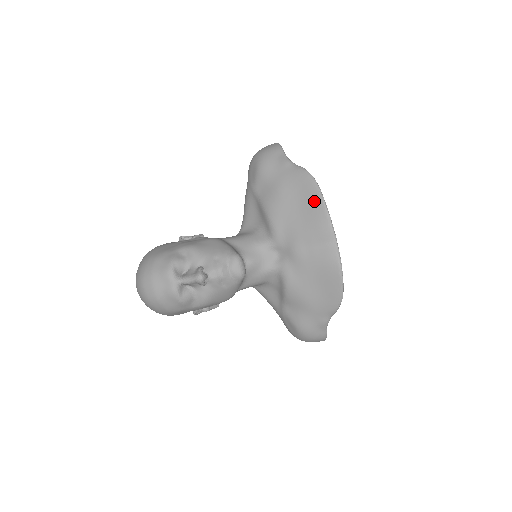
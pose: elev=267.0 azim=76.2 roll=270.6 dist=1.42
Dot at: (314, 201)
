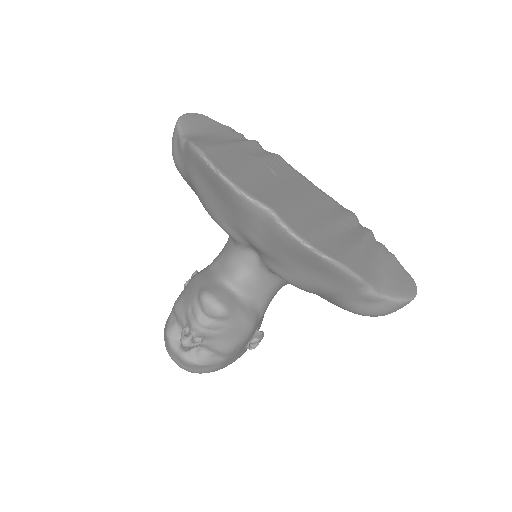
Dot at: (213, 179)
